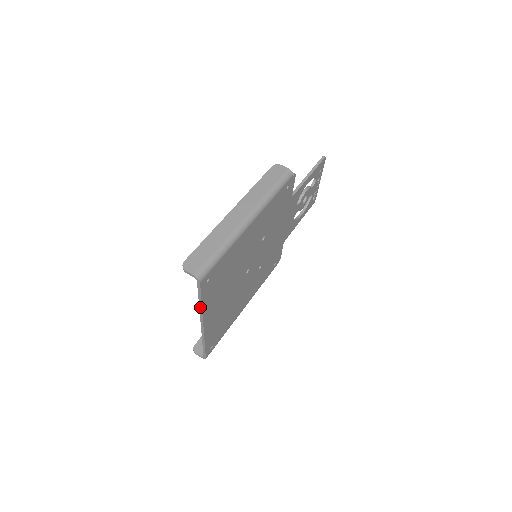
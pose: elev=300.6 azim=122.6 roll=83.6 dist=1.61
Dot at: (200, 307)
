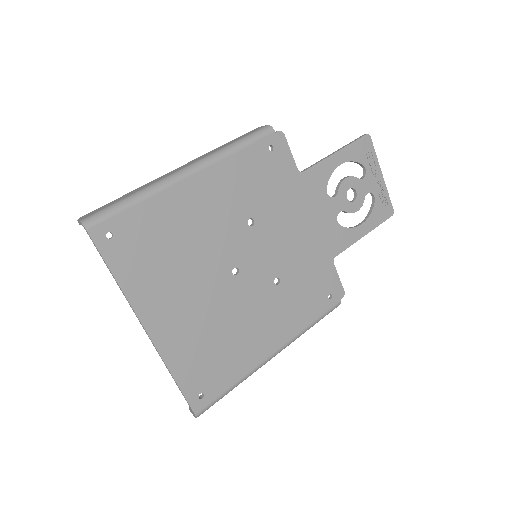
Dot at: (119, 286)
